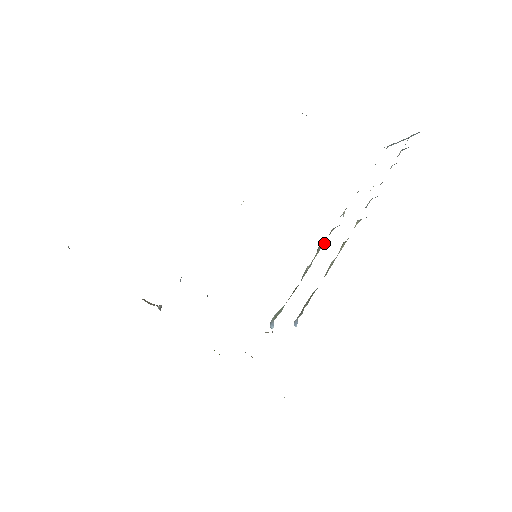
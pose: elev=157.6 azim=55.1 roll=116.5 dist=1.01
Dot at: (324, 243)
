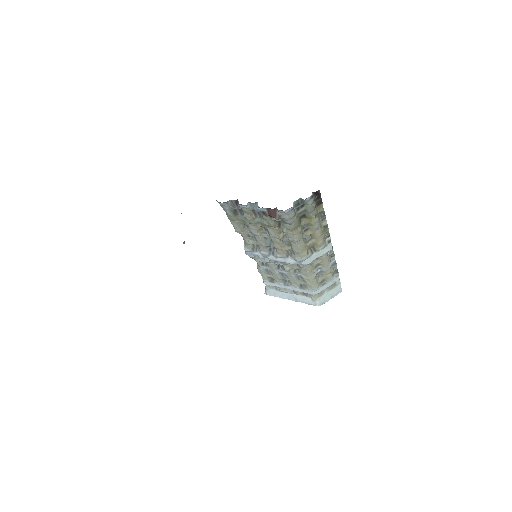
Dot at: (307, 243)
